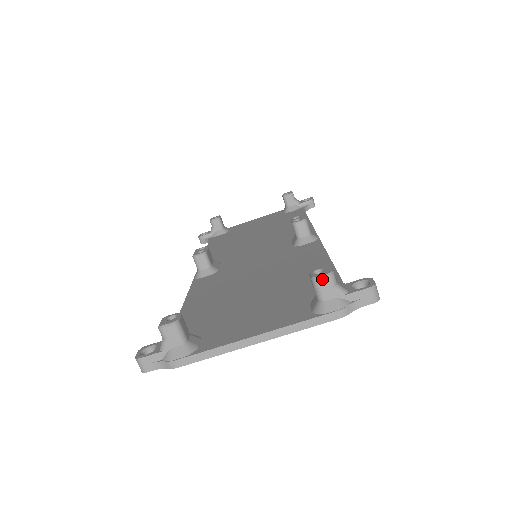
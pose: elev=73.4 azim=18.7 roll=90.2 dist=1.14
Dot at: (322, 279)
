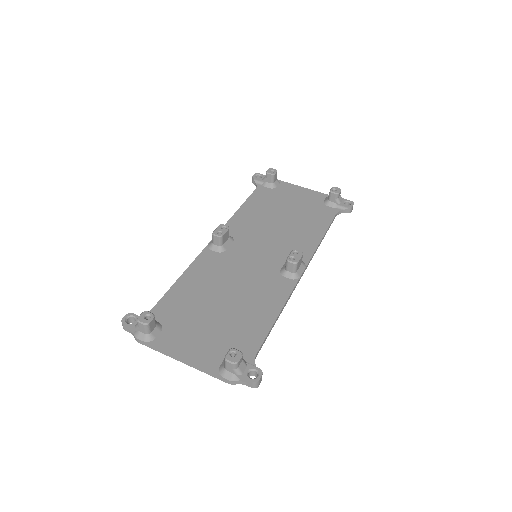
Dot at: (229, 363)
